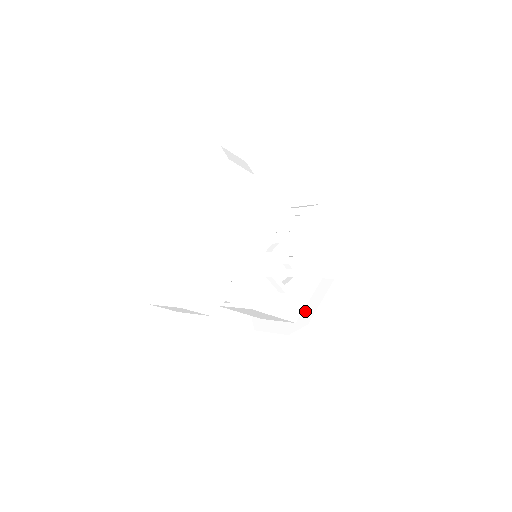
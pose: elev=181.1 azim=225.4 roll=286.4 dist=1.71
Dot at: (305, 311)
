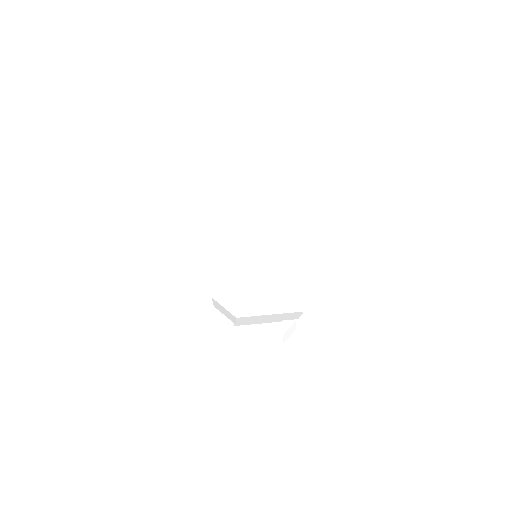
Dot at: occluded
